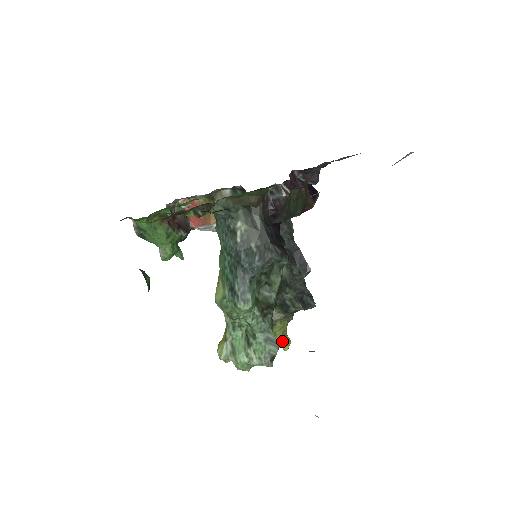
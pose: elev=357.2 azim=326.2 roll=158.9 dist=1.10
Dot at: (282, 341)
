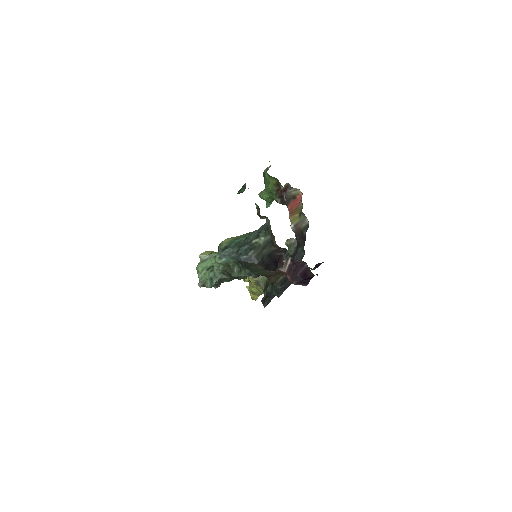
Dot at: (252, 293)
